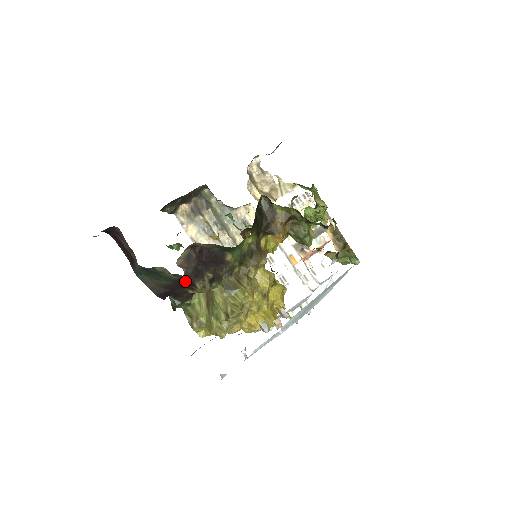
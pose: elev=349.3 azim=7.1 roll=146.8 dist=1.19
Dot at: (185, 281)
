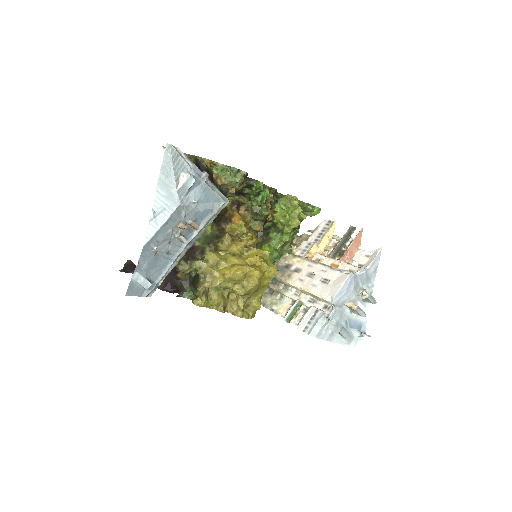
Dot at: occluded
